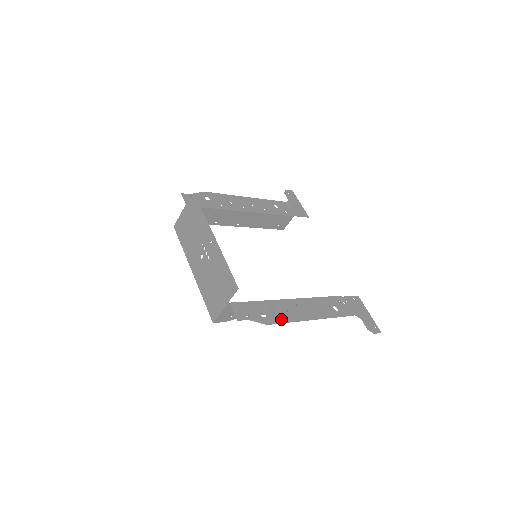
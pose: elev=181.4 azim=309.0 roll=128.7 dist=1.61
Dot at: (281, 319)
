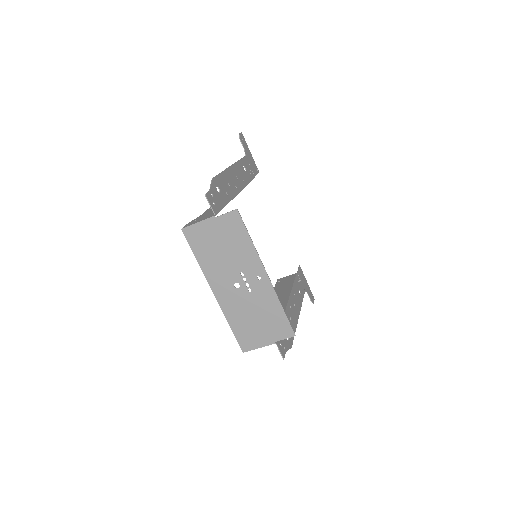
Dot at: occluded
